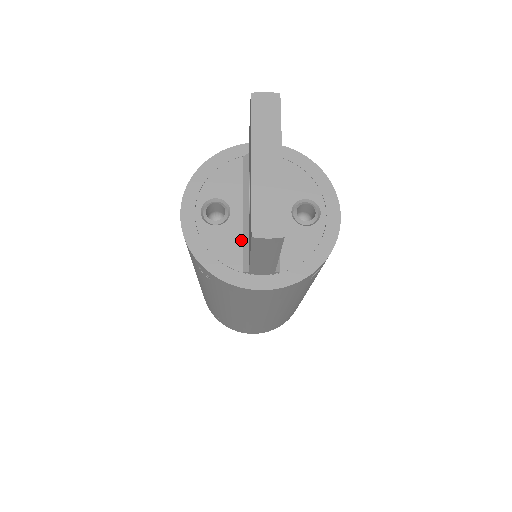
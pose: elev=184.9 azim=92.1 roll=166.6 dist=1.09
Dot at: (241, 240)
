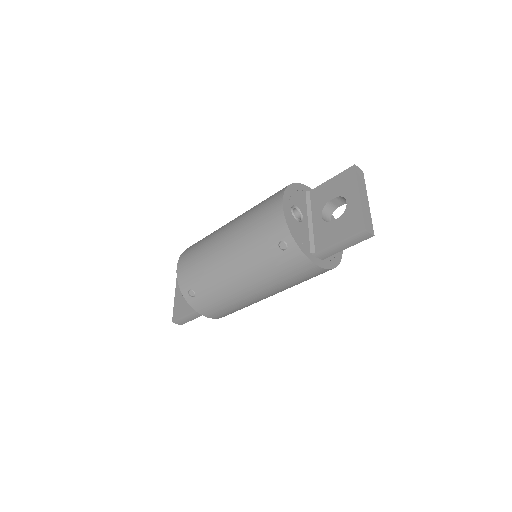
Dot at: (308, 235)
